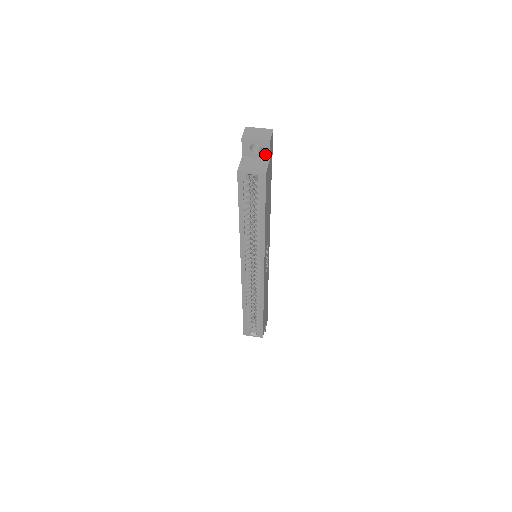
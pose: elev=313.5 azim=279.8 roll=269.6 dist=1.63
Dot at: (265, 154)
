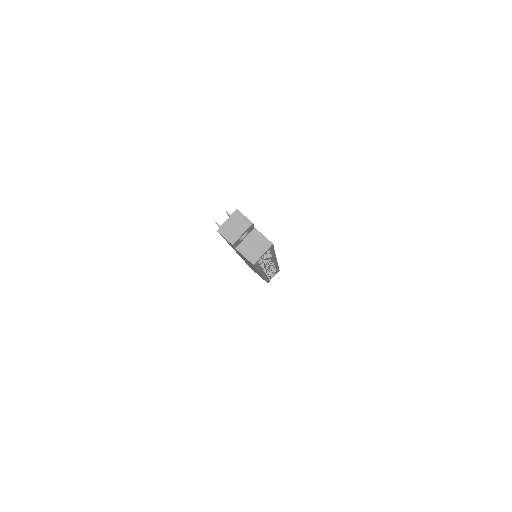
Dot at: (251, 230)
